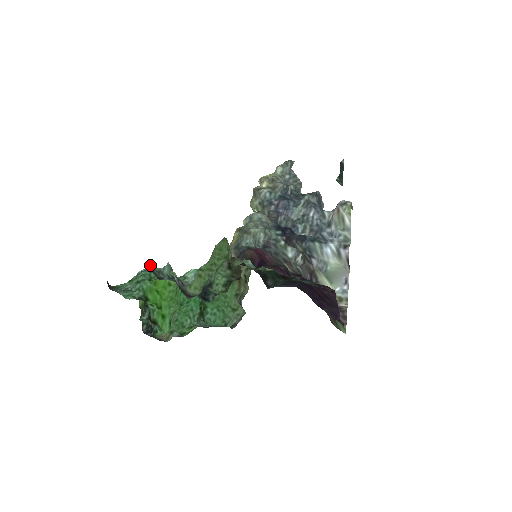
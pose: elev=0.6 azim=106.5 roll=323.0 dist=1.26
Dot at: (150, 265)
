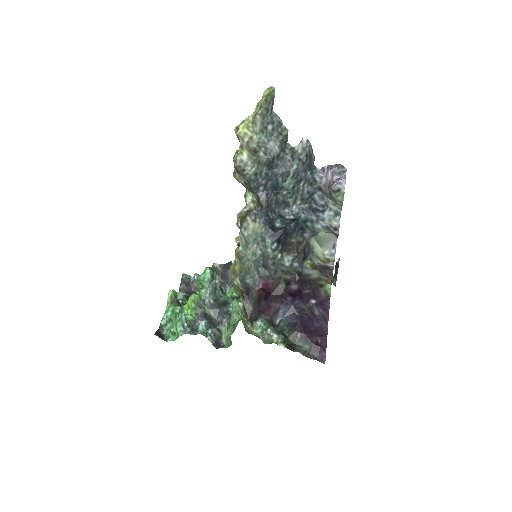
Dot at: (182, 317)
